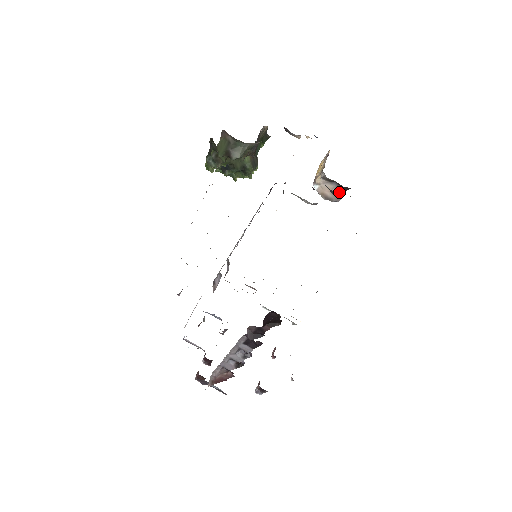
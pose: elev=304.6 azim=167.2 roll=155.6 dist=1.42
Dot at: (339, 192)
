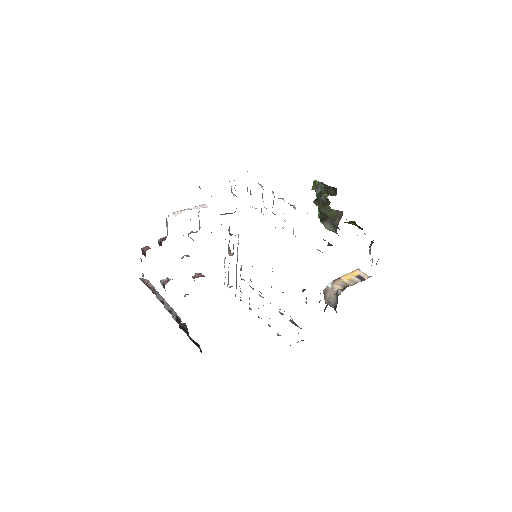
Dot at: (332, 304)
